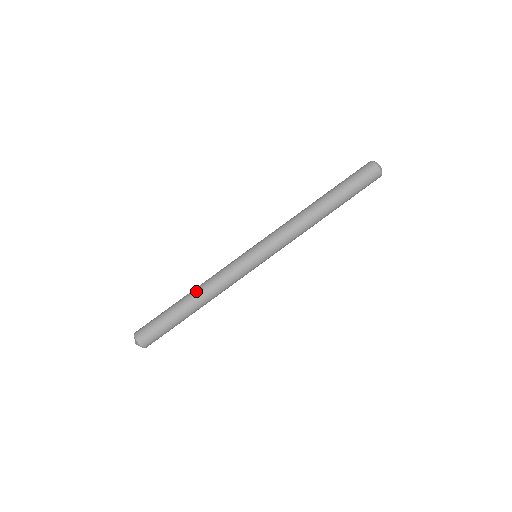
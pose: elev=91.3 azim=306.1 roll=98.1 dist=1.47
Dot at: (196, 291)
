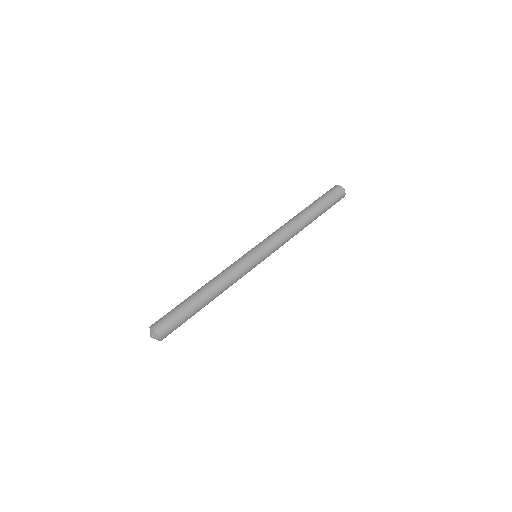
Dot at: (206, 283)
